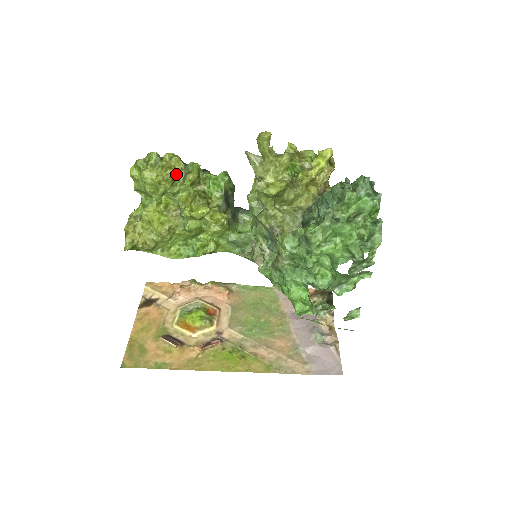
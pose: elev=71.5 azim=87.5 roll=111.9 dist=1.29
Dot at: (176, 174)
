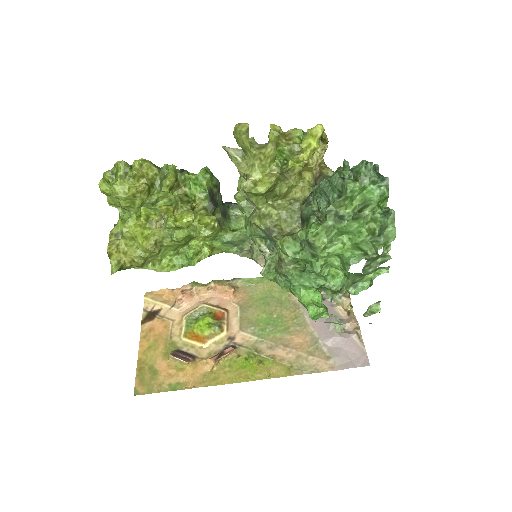
Dot at: (151, 182)
